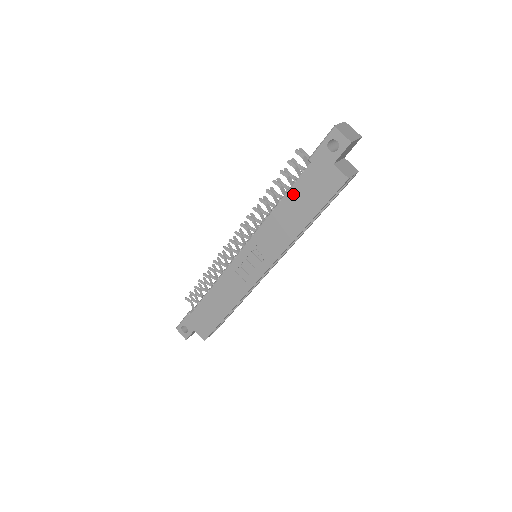
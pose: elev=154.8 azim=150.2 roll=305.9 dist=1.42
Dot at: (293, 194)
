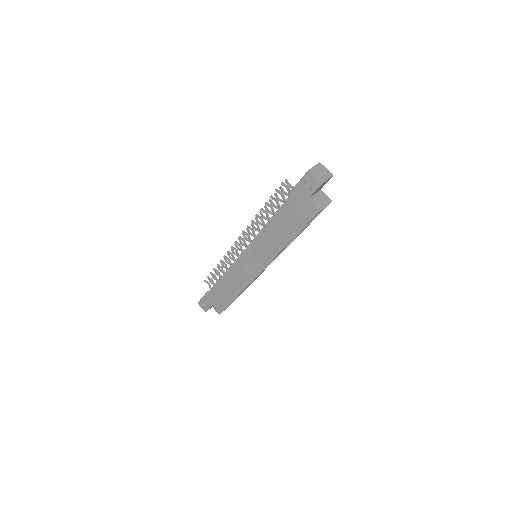
Dot at: (279, 217)
